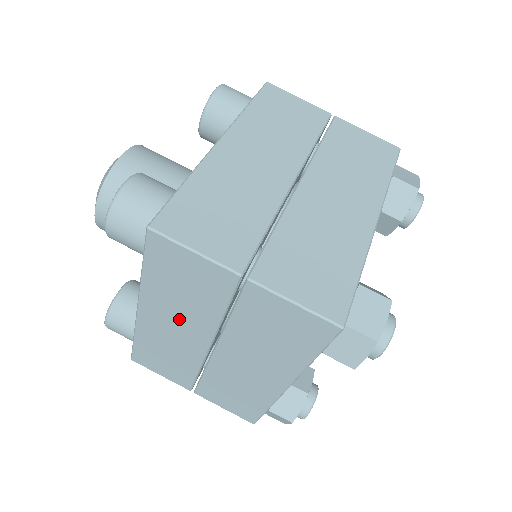
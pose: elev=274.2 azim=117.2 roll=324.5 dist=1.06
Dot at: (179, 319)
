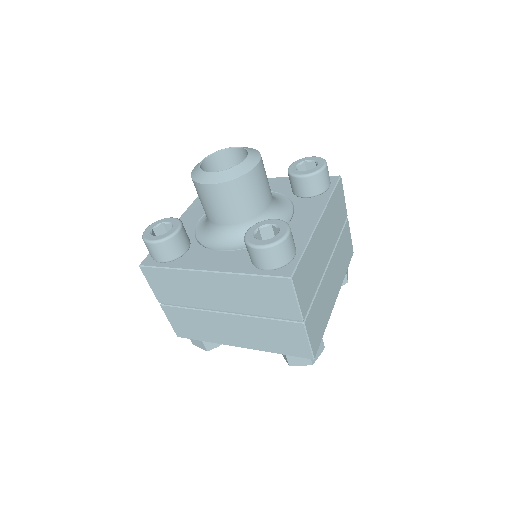
Dot at: occluded
